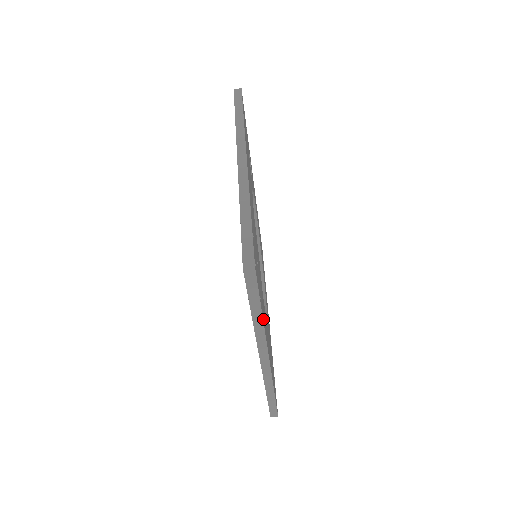
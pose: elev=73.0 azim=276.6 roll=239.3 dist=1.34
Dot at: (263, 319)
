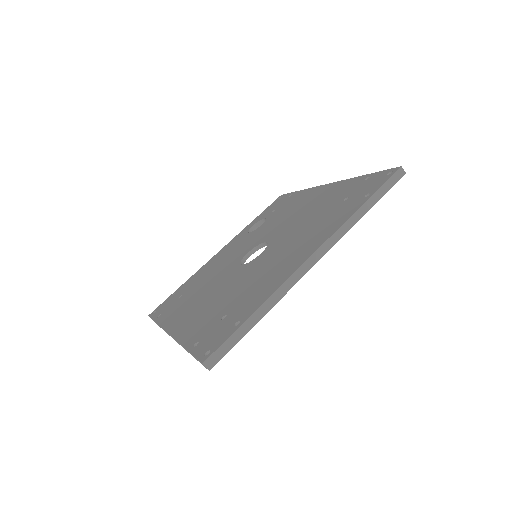
Dot at: (356, 220)
